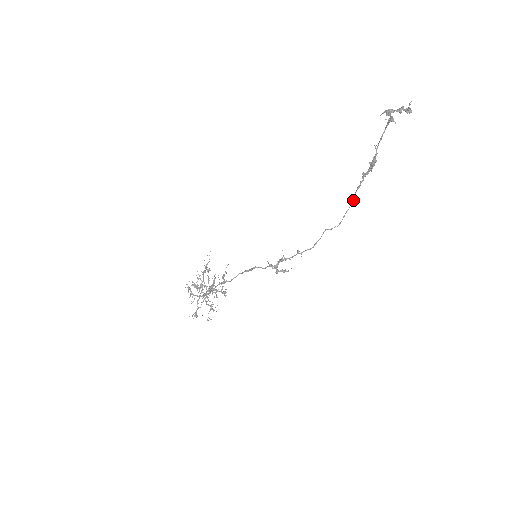
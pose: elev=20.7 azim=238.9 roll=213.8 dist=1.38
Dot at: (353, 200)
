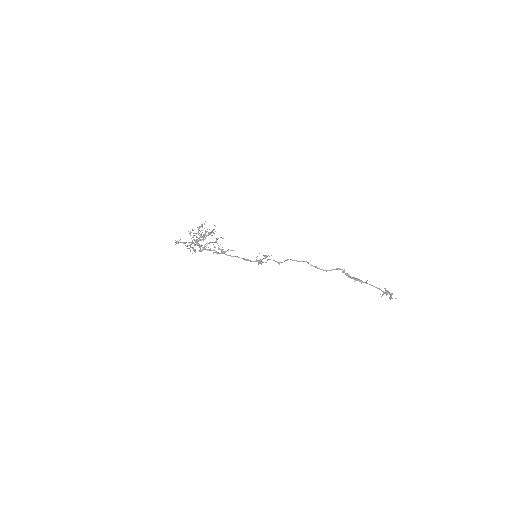
Dot at: occluded
